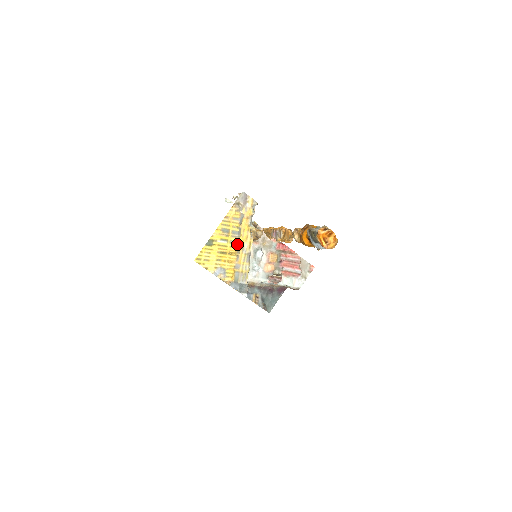
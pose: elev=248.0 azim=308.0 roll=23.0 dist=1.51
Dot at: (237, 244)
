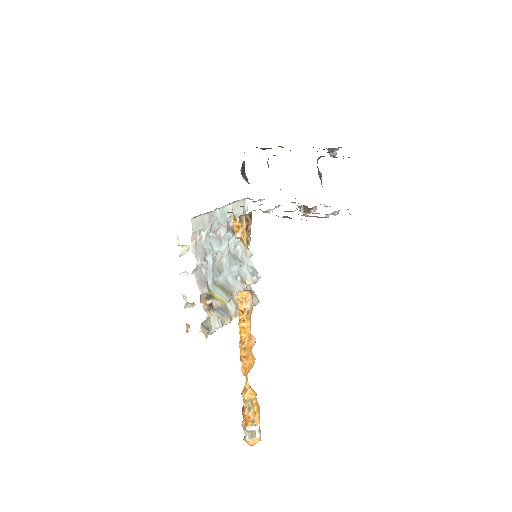
Dot at: occluded
